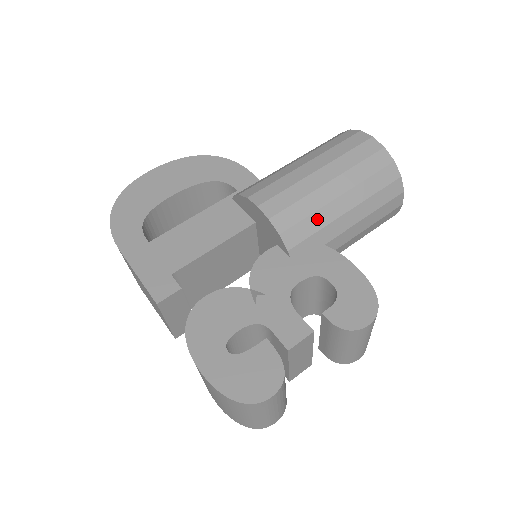
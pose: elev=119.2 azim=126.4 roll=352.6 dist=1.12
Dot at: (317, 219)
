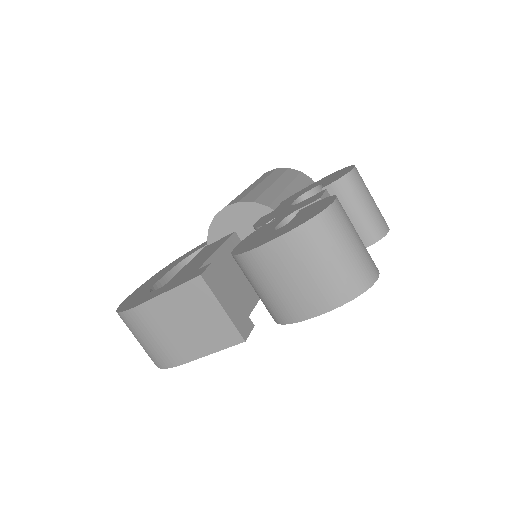
Dot at: (271, 193)
